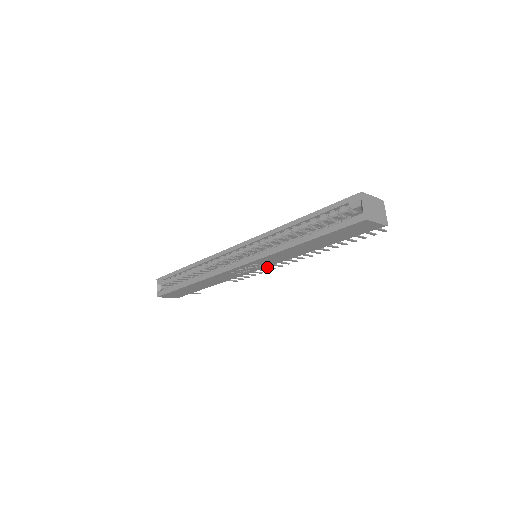
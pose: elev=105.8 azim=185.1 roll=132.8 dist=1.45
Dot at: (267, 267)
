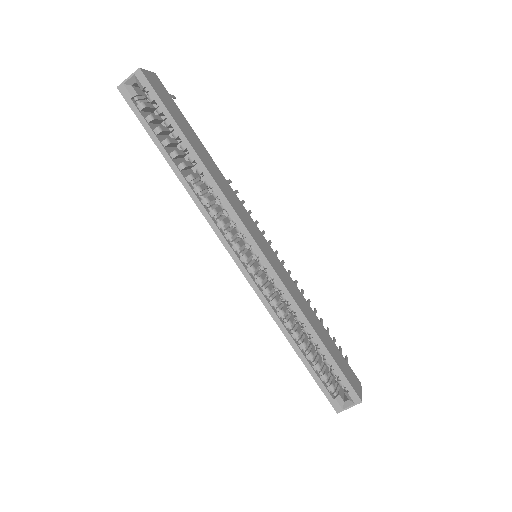
Dot at: occluded
